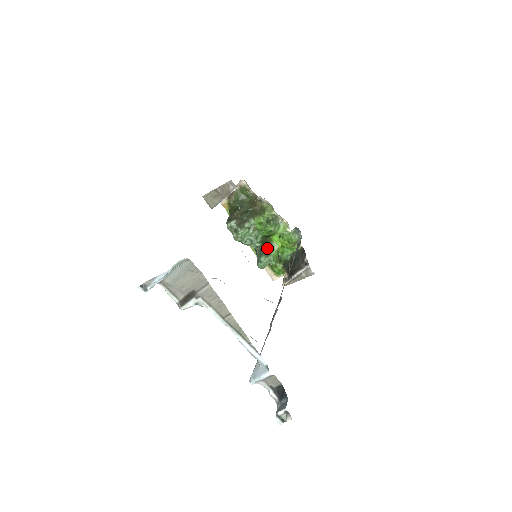
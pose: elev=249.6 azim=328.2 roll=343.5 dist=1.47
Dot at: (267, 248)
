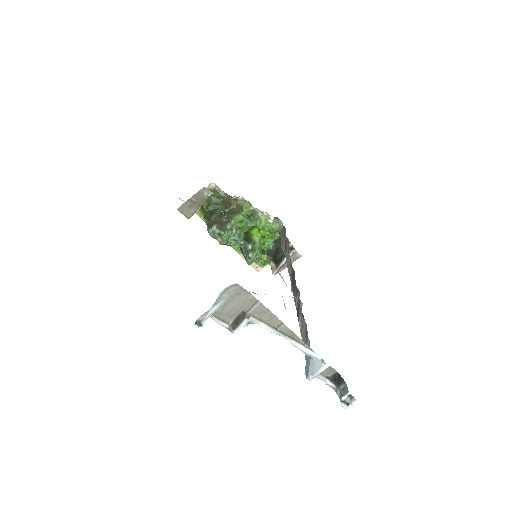
Dot at: (251, 243)
